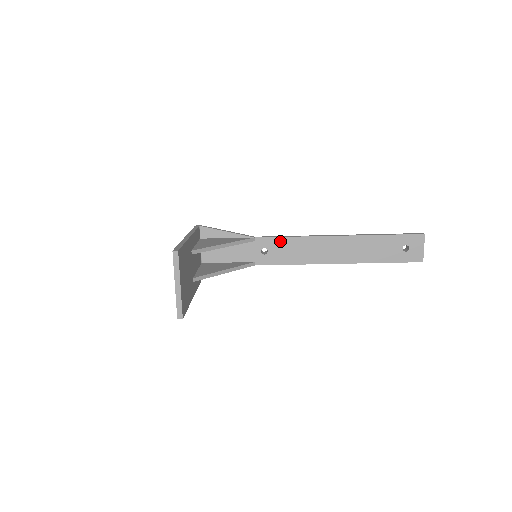
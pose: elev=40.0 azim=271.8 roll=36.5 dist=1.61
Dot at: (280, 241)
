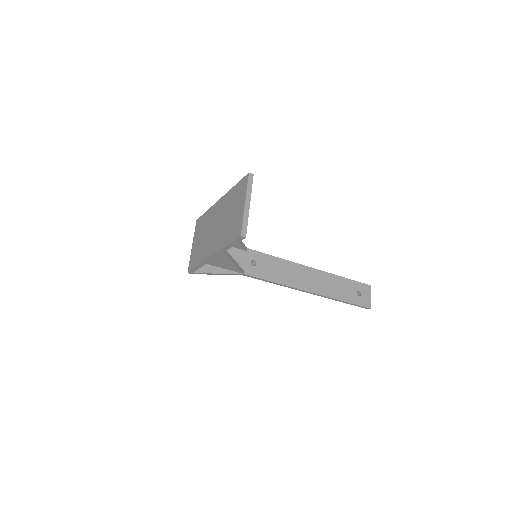
Dot at: (268, 258)
